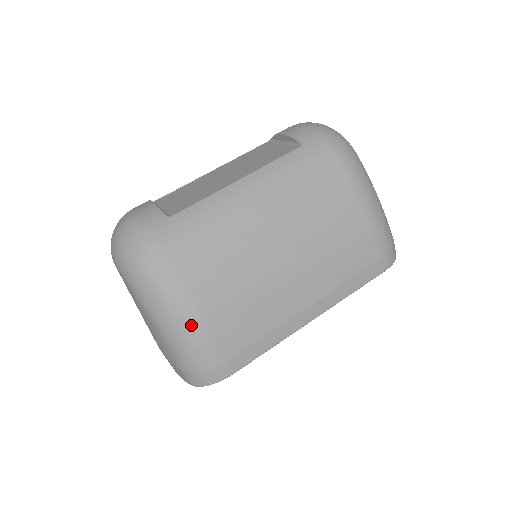
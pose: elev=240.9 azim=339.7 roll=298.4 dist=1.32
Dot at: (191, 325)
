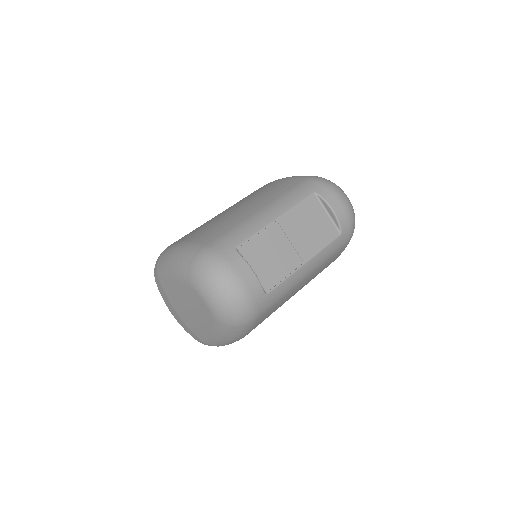
Dot at: occluded
